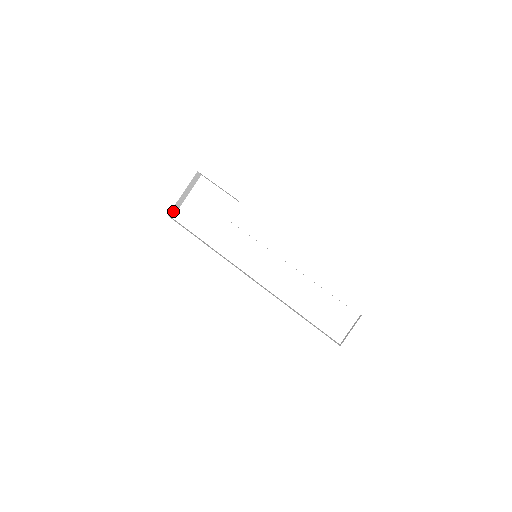
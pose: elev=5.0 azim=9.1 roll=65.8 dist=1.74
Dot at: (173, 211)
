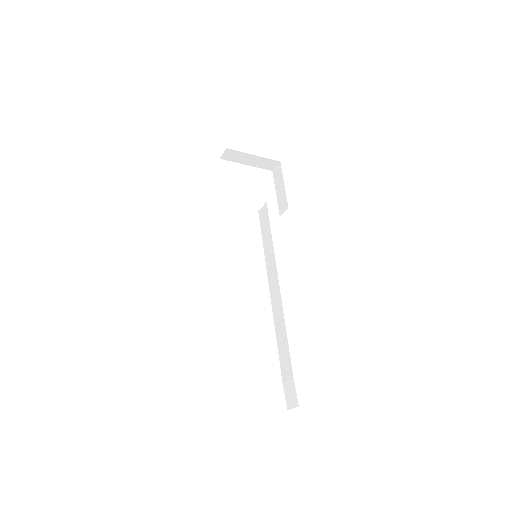
Dot at: (230, 154)
